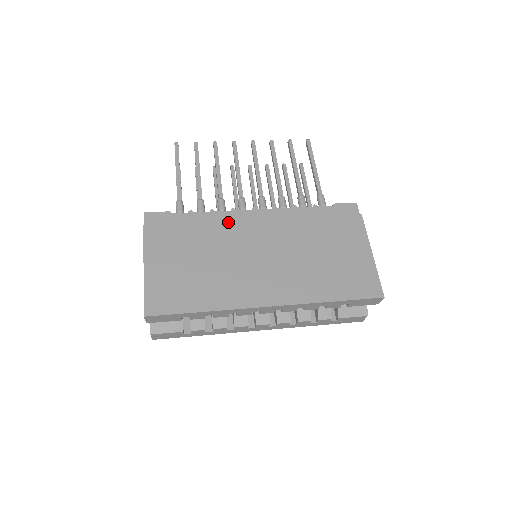
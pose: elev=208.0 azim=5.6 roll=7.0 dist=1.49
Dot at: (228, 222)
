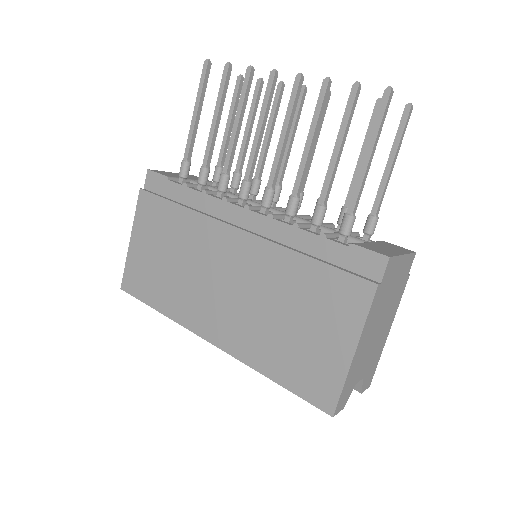
Dot at: (209, 218)
